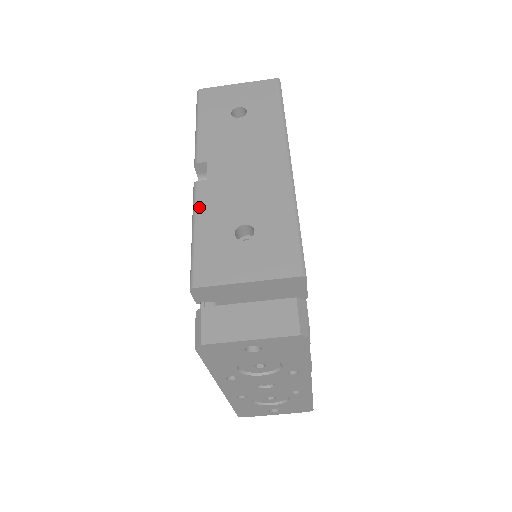
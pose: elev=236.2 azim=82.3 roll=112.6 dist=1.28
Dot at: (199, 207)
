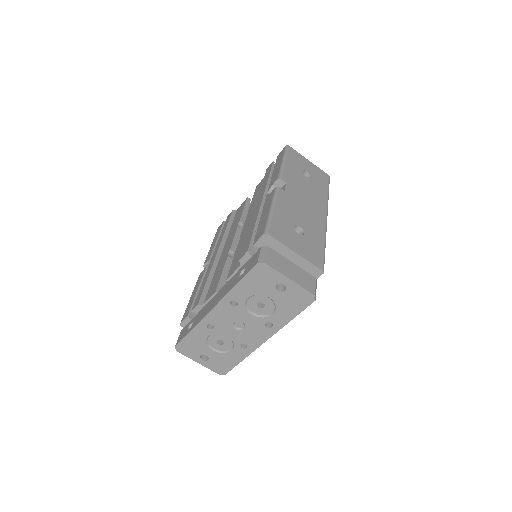
Dot at: (278, 200)
